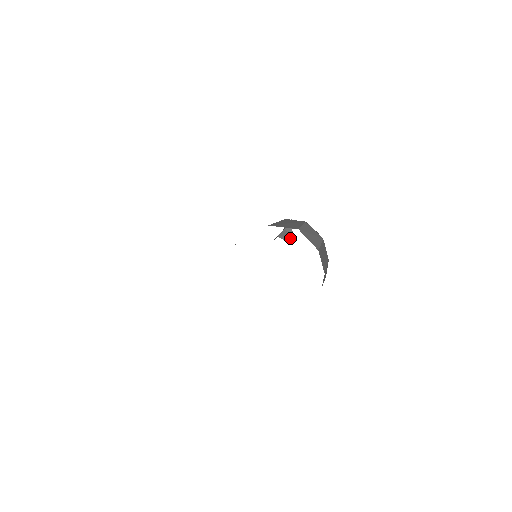
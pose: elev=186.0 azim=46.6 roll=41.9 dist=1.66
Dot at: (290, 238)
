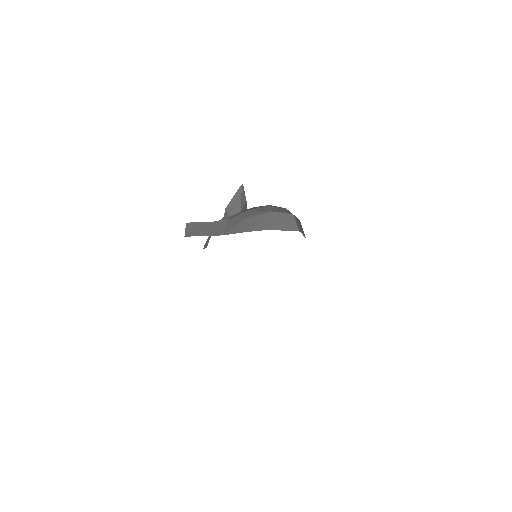
Dot at: (246, 205)
